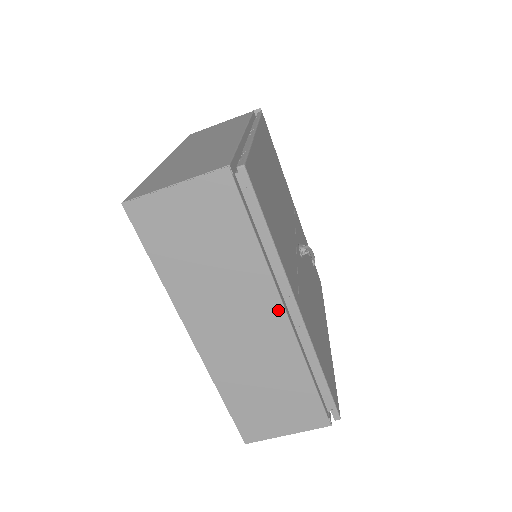
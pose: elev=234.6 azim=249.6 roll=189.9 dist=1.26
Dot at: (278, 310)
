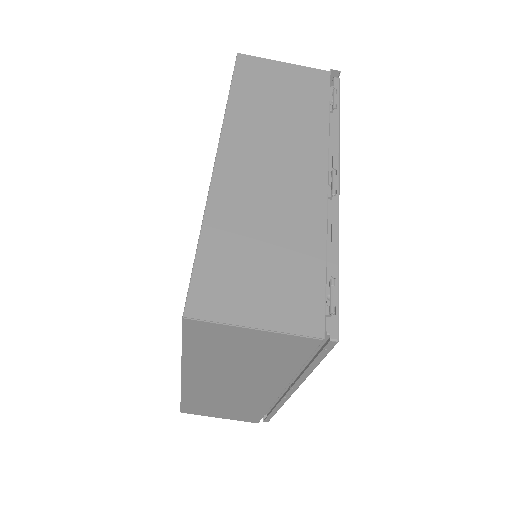
Dot at: (276, 391)
